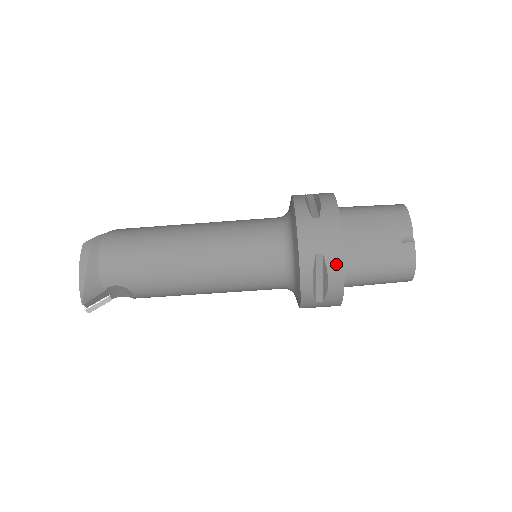
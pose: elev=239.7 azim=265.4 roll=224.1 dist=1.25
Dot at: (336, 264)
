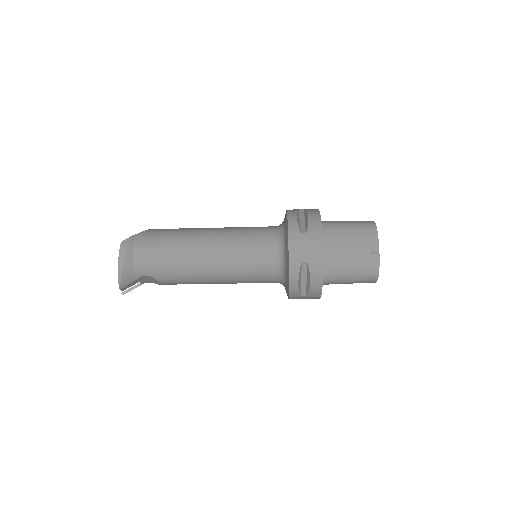
Dot at: (317, 270)
